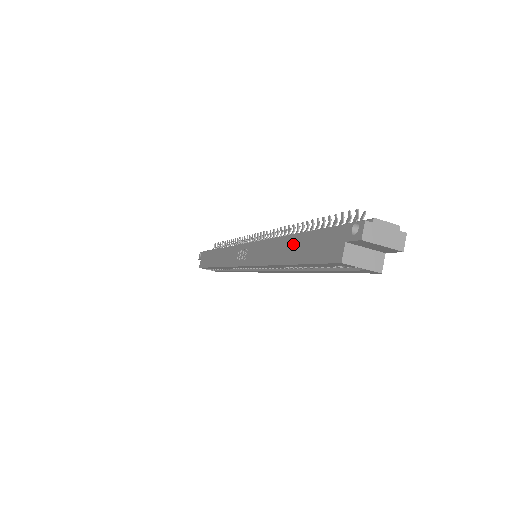
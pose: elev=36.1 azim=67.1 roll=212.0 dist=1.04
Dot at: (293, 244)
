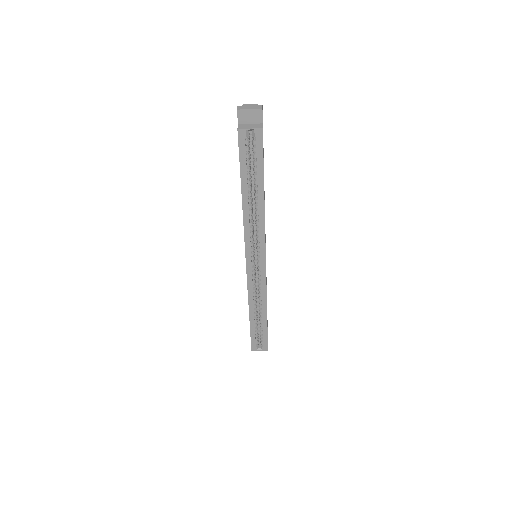
Dot at: occluded
